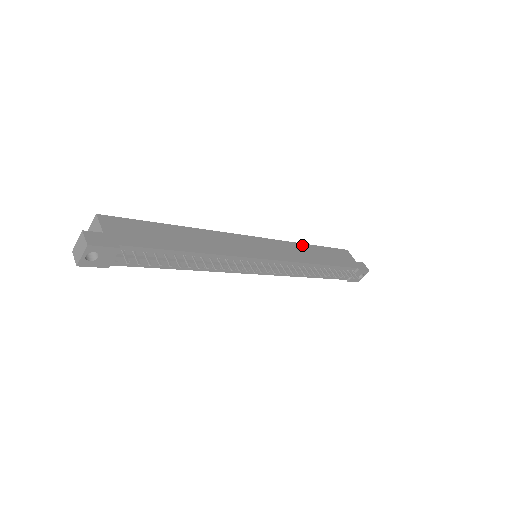
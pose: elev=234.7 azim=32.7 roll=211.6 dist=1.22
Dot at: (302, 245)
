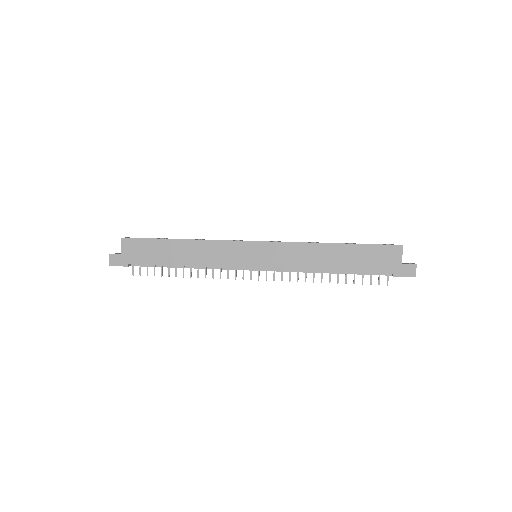
Dot at: (319, 246)
